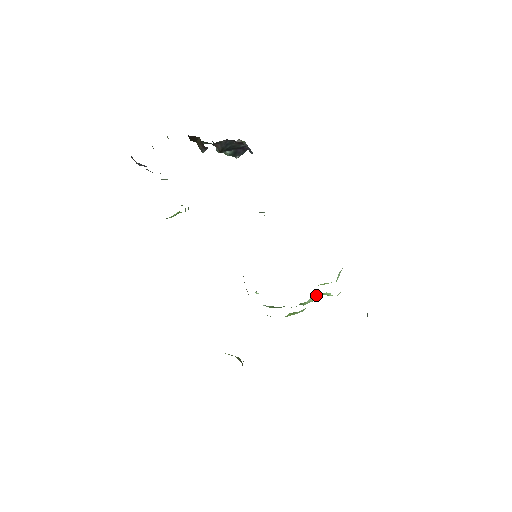
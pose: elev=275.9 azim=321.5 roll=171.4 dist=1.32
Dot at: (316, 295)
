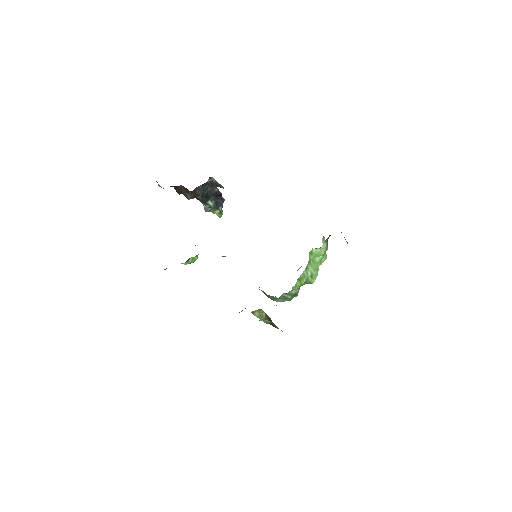
Dot at: (314, 264)
